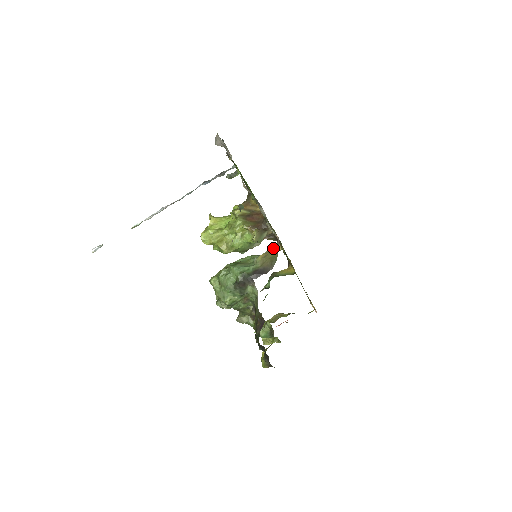
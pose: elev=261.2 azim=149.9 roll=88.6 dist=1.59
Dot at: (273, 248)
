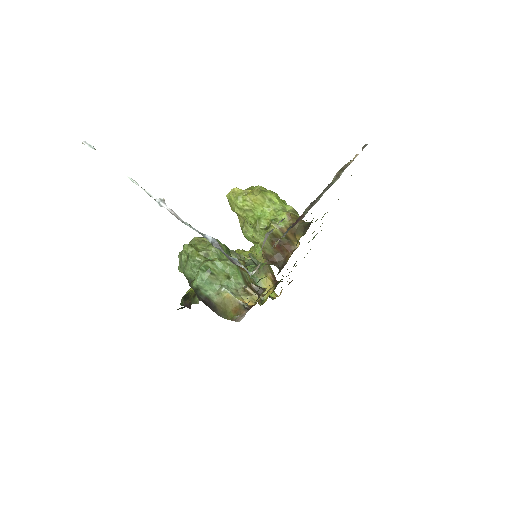
Dot at: (239, 307)
